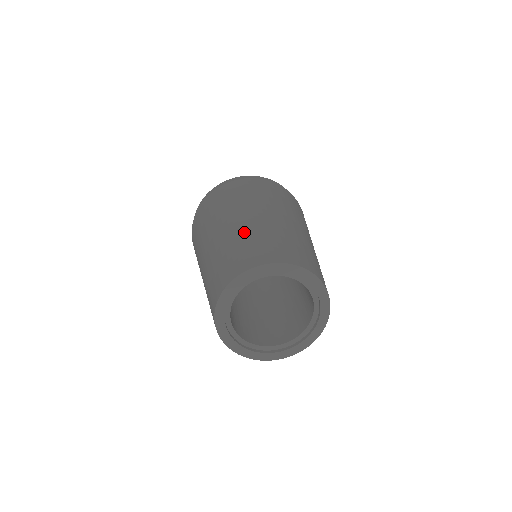
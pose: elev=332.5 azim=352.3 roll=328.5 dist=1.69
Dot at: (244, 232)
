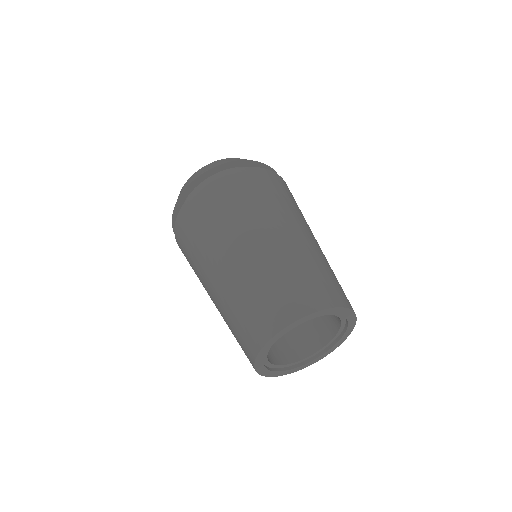
Dot at: (291, 256)
